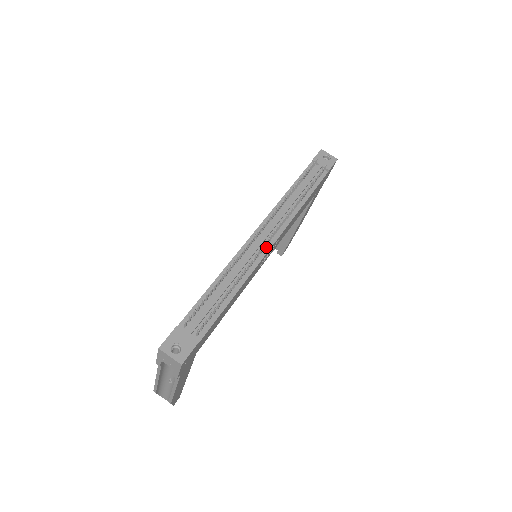
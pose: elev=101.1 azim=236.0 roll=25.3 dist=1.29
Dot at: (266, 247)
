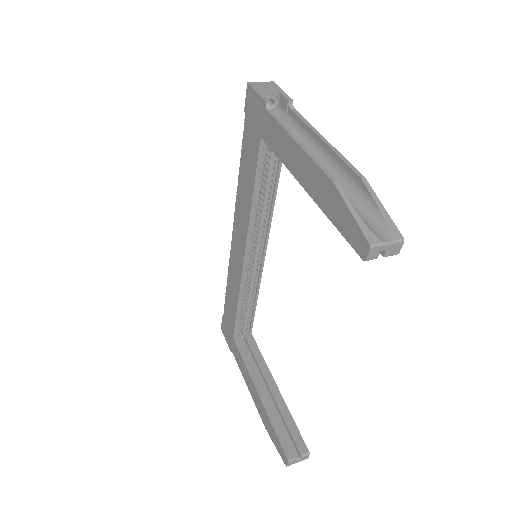
Dot at: occluded
